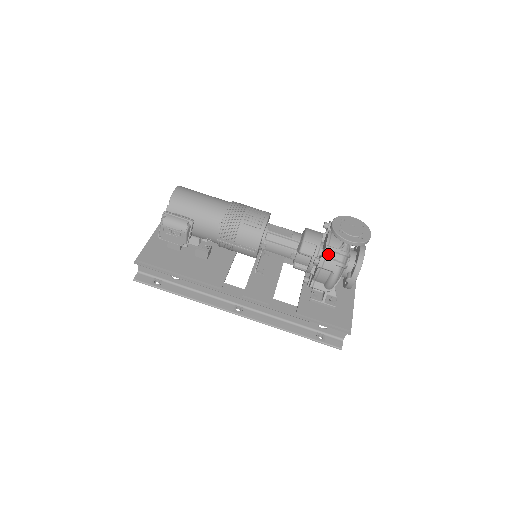
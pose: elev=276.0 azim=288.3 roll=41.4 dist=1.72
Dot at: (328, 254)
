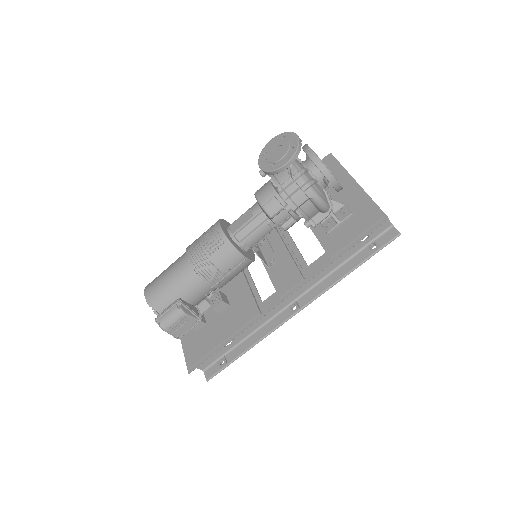
Dot at: (287, 193)
